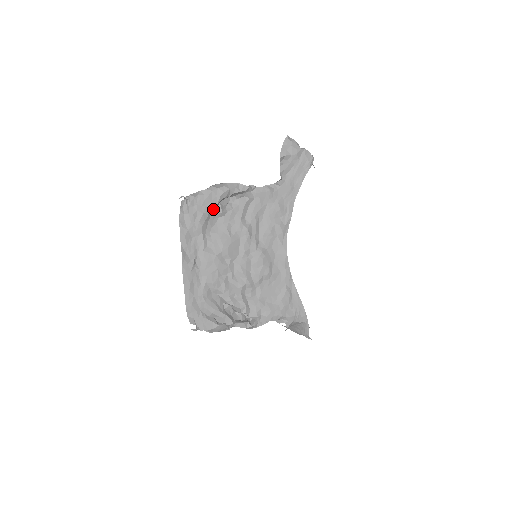
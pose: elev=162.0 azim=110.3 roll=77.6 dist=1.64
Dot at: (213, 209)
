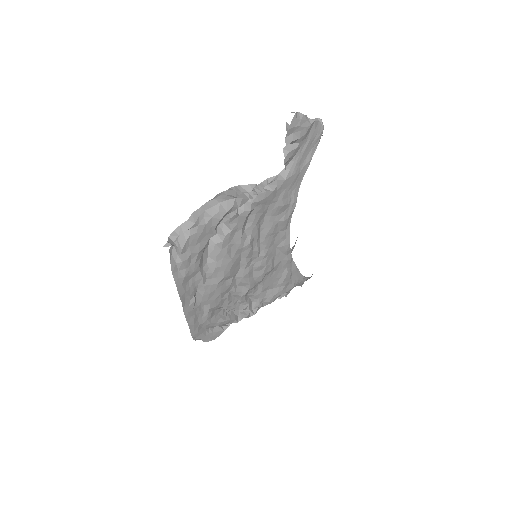
Dot at: (207, 238)
